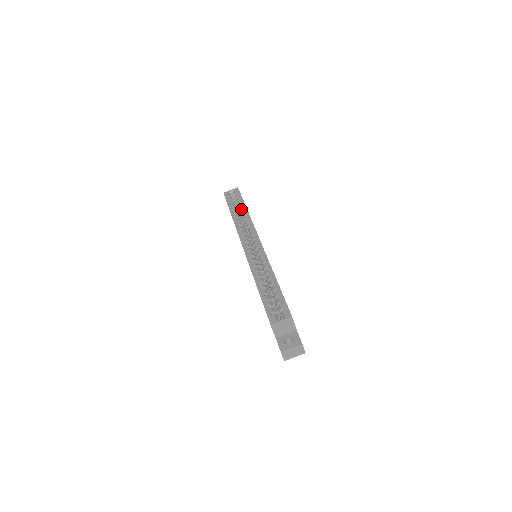
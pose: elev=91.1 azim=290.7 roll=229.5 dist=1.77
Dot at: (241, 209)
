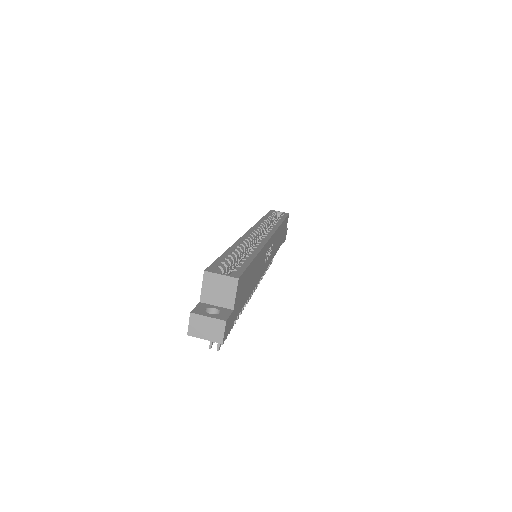
Dot at: (276, 220)
